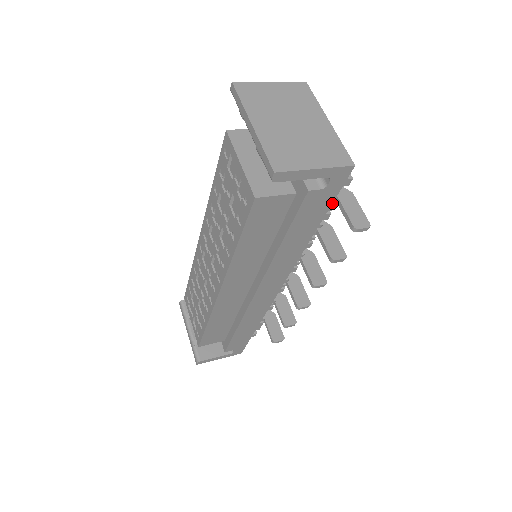
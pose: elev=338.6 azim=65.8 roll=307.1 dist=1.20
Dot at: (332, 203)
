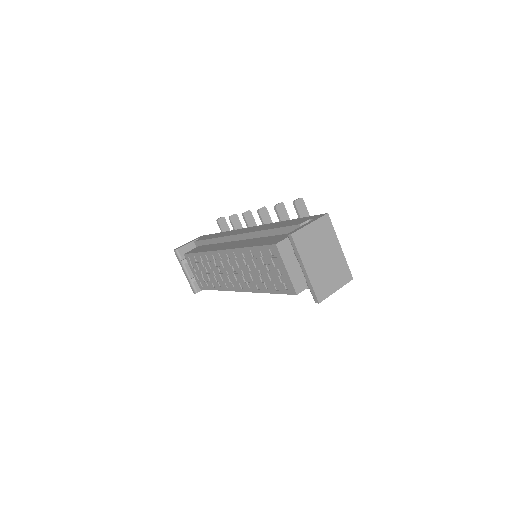
Dot at: occluded
